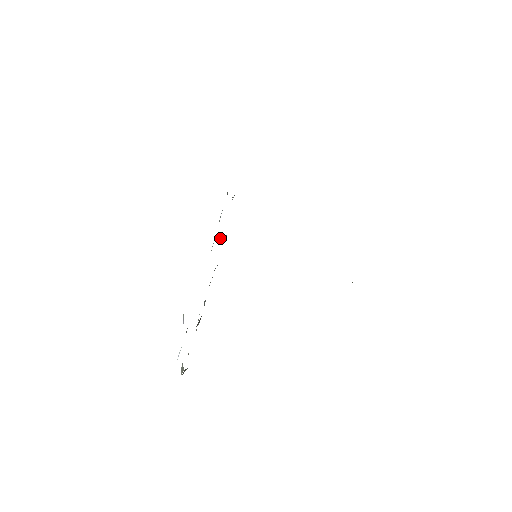
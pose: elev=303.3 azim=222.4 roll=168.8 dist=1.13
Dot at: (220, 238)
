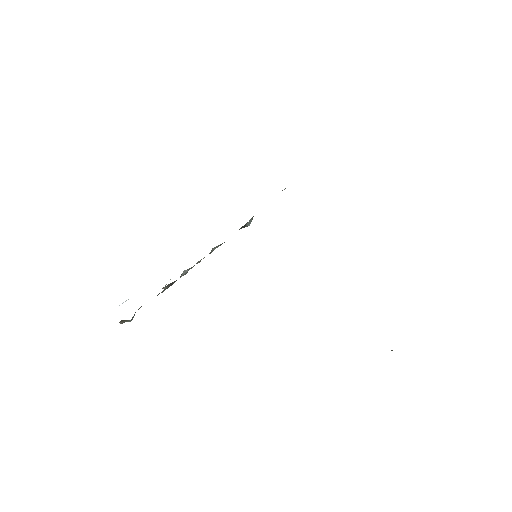
Dot at: occluded
